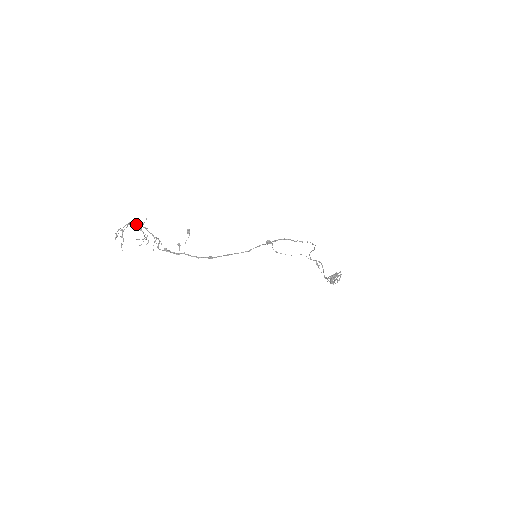
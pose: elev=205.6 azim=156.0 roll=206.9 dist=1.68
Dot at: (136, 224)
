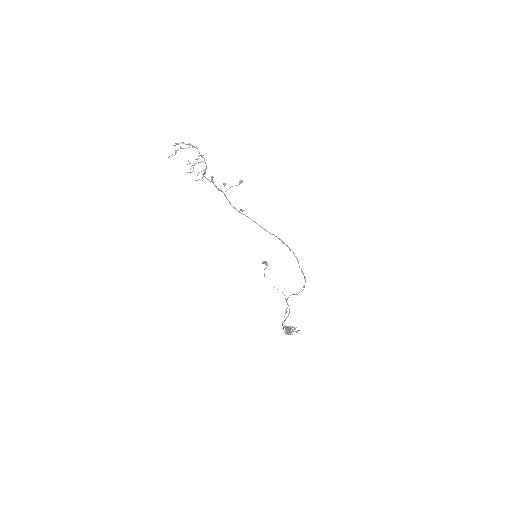
Dot at: (198, 151)
